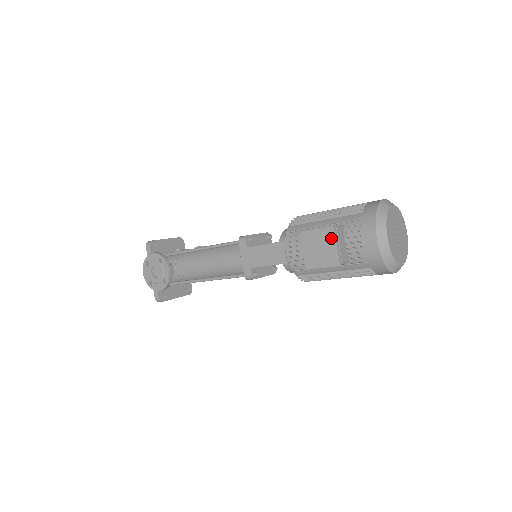
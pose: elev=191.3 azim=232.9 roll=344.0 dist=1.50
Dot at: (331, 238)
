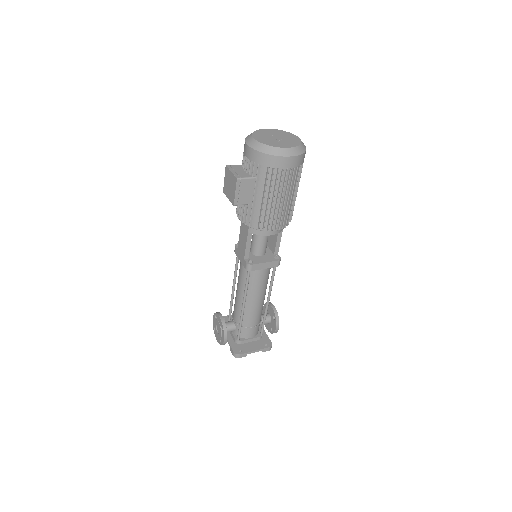
Dot at: (228, 172)
